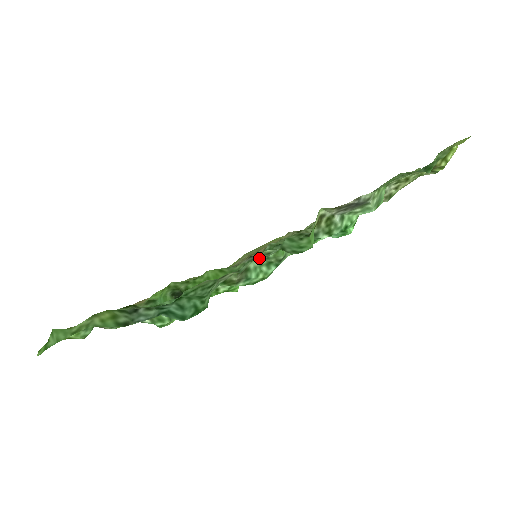
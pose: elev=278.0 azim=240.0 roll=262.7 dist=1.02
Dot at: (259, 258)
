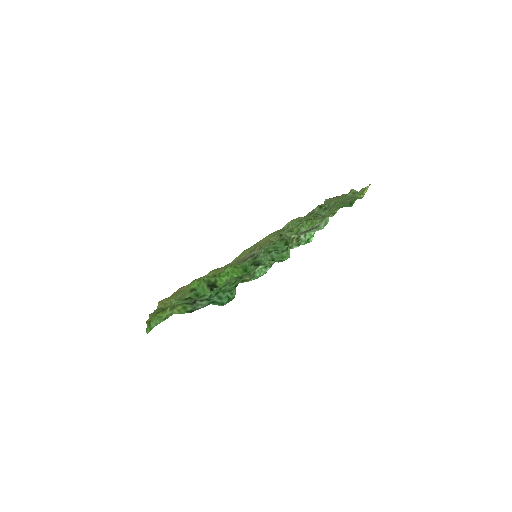
Dot at: (260, 265)
